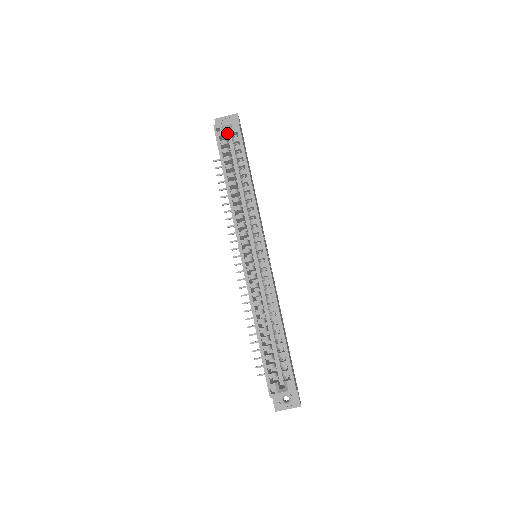
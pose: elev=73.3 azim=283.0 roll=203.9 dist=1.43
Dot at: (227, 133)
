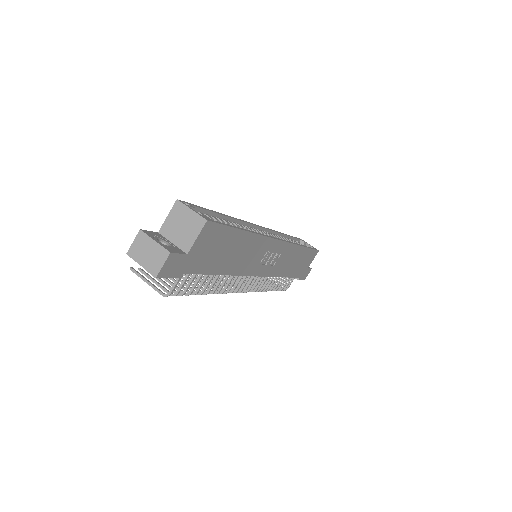
Dot at: occluded
